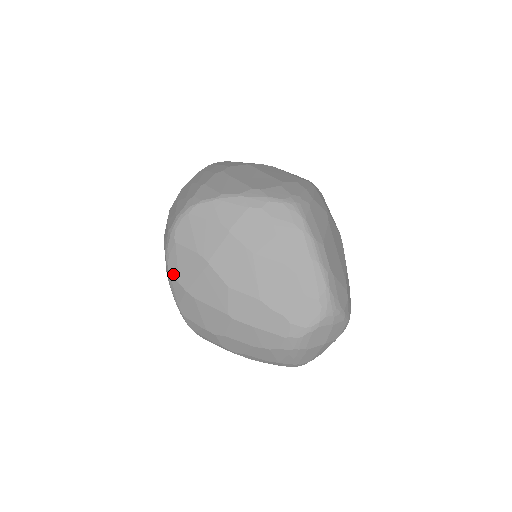
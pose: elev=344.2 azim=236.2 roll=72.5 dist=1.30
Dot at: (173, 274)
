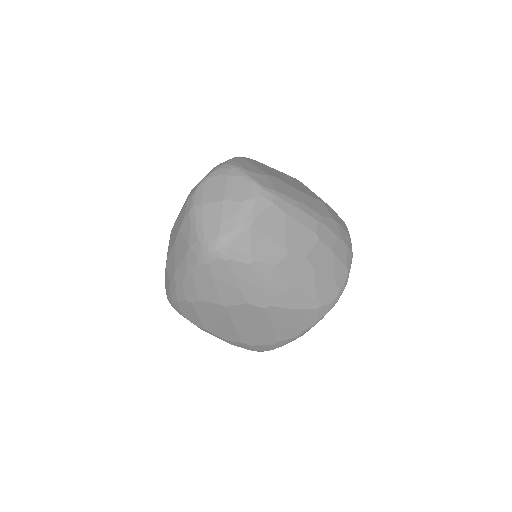
Dot at: occluded
